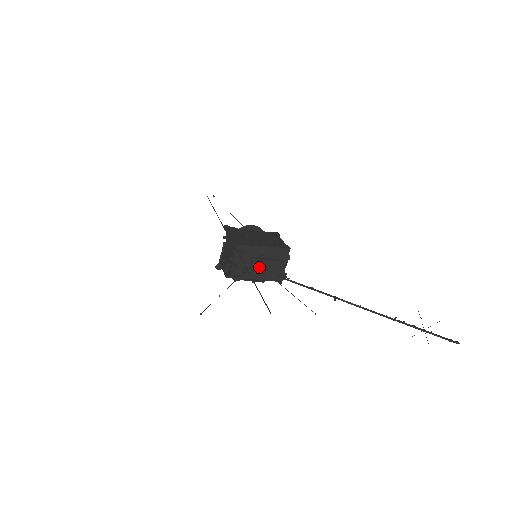
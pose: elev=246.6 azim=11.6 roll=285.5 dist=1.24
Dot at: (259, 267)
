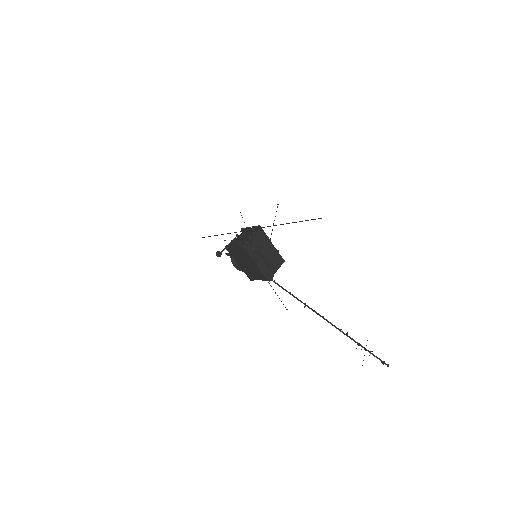
Dot at: (263, 255)
